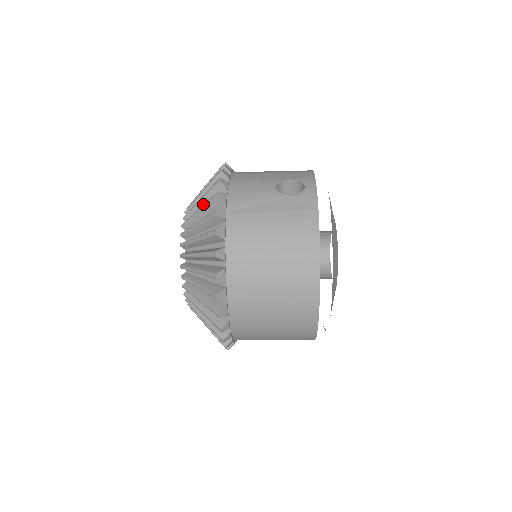
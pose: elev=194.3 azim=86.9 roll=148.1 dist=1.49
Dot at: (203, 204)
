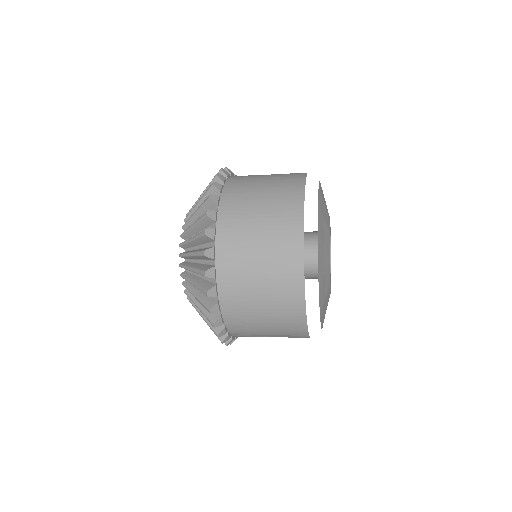
Dot at: occluded
